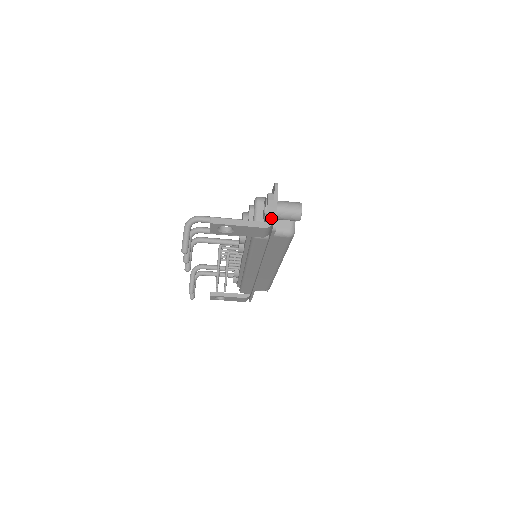
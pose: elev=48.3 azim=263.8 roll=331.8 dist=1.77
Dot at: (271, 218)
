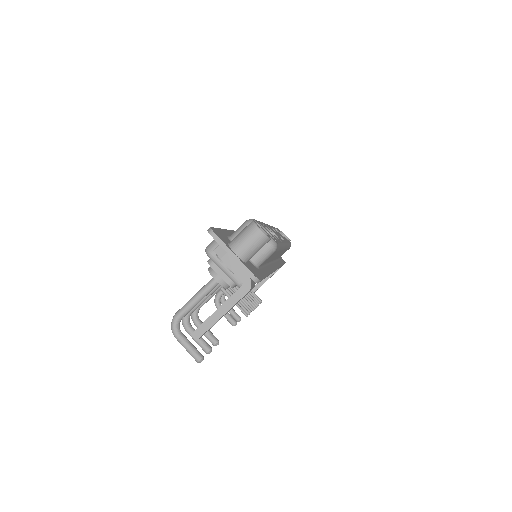
Dot at: (243, 275)
